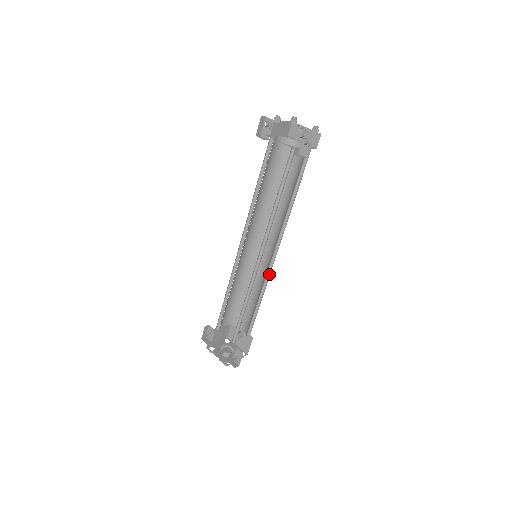
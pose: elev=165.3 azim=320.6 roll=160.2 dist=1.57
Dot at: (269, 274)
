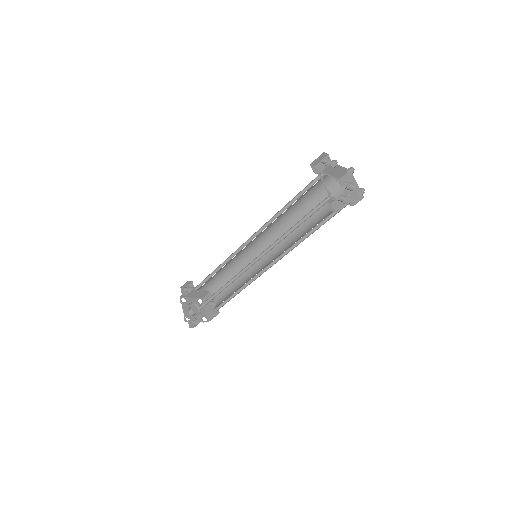
Dot at: (259, 276)
